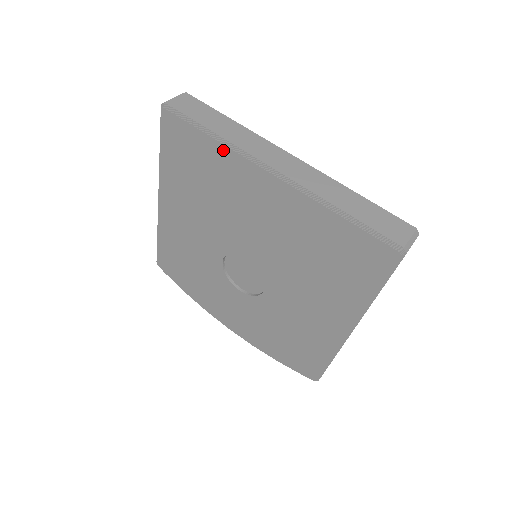
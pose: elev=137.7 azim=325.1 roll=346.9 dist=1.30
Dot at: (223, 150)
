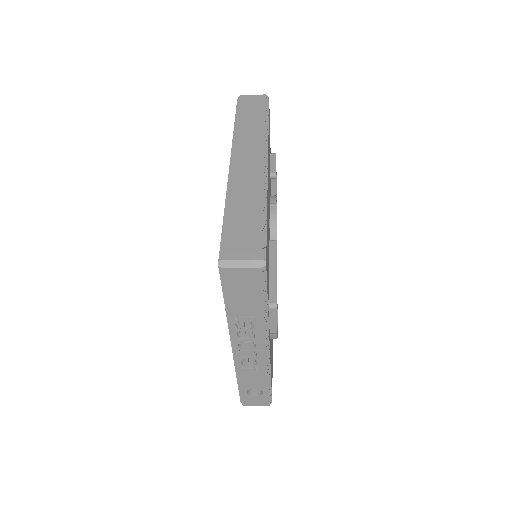
Dot at: occluded
